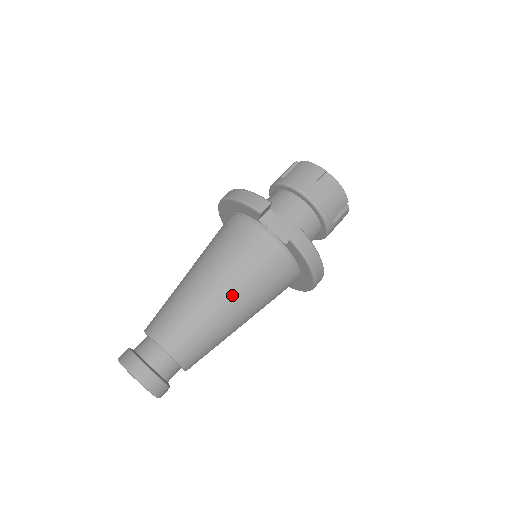
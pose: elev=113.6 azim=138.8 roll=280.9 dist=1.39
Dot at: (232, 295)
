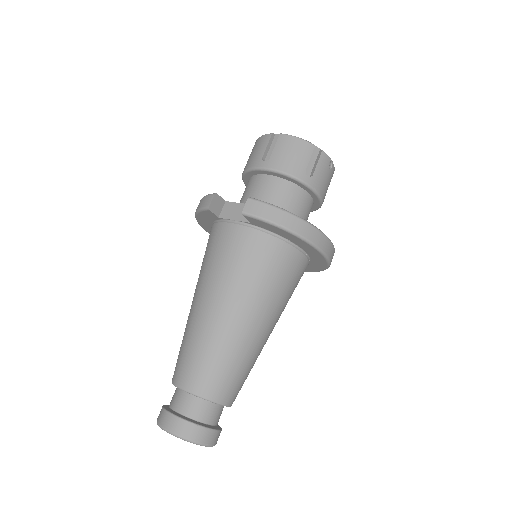
Dot at: (223, 302)
